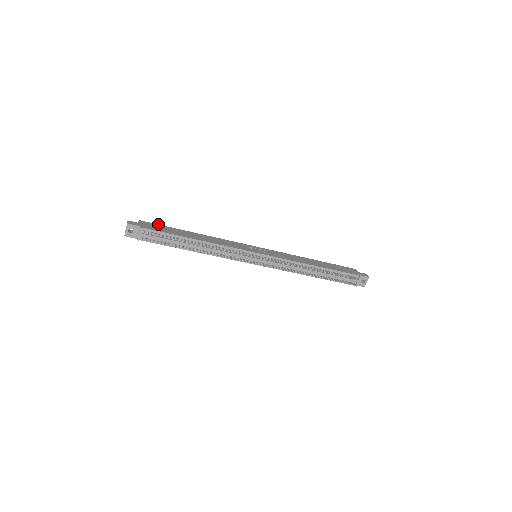
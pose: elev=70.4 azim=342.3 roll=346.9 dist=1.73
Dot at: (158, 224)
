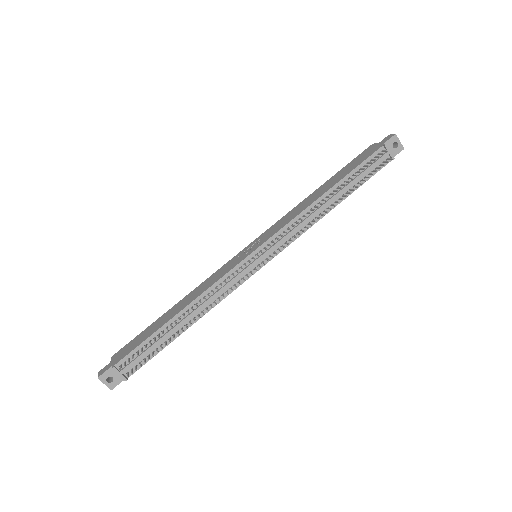
Dot at: occluded
